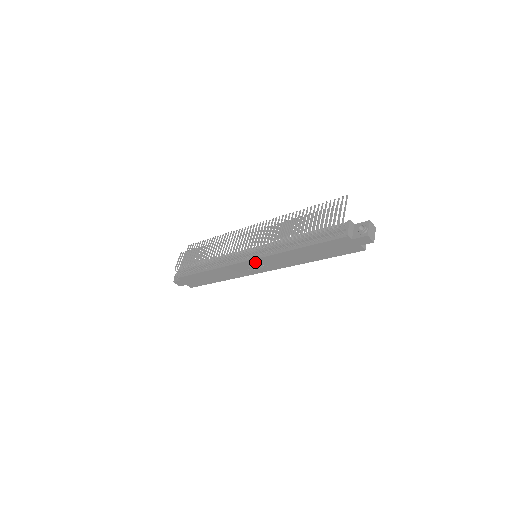
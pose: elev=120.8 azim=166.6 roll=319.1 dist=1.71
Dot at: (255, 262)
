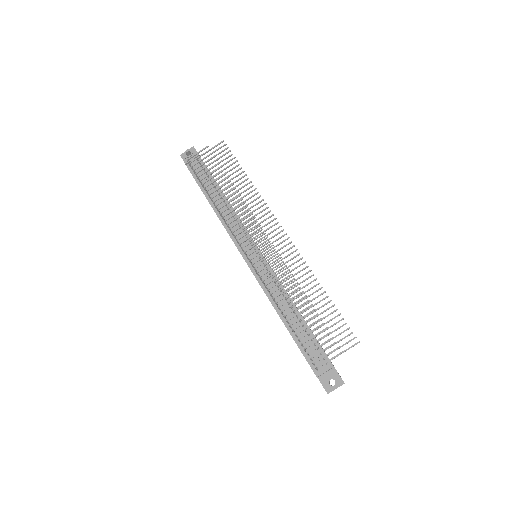
Dot at: (248, 265)
